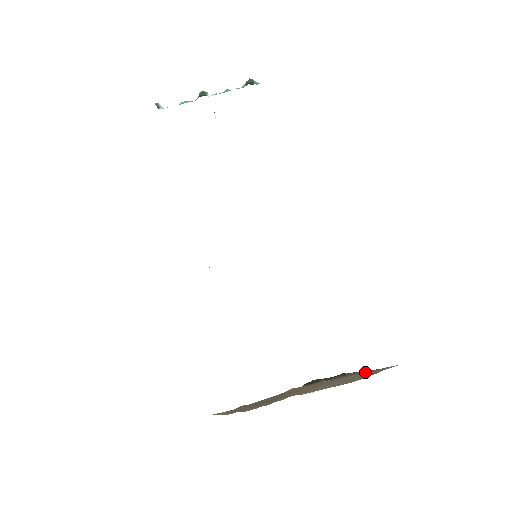
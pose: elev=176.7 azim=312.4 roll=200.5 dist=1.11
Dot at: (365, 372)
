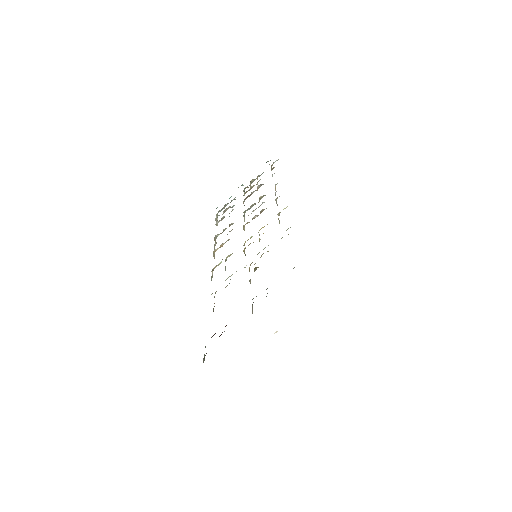
Dot at: occluded
